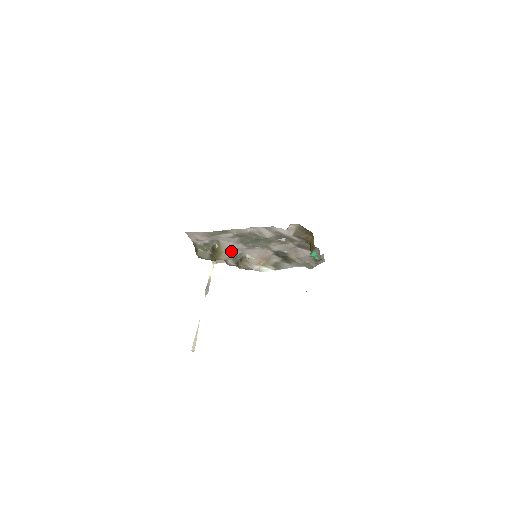
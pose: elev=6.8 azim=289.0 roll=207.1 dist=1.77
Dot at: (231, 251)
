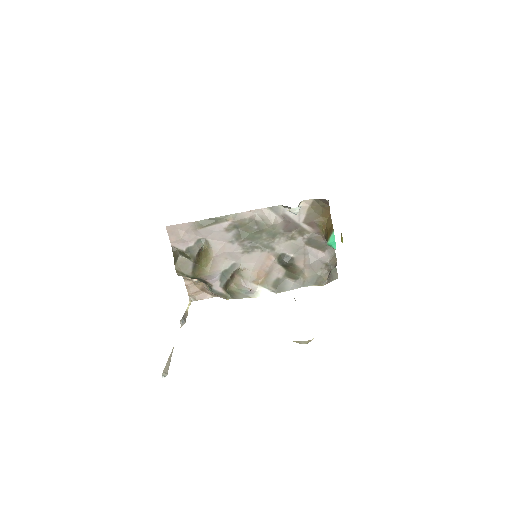
Dot at: (221, 261)
